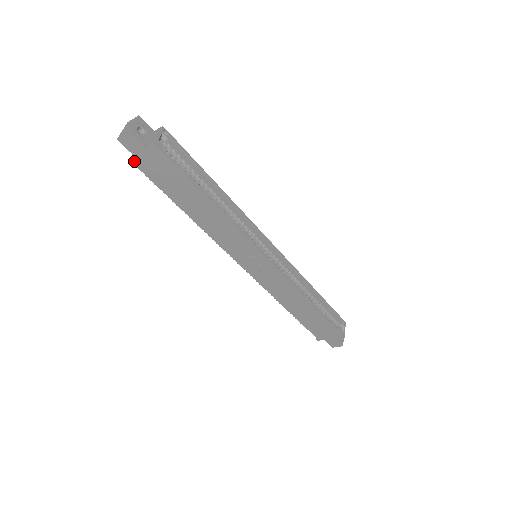
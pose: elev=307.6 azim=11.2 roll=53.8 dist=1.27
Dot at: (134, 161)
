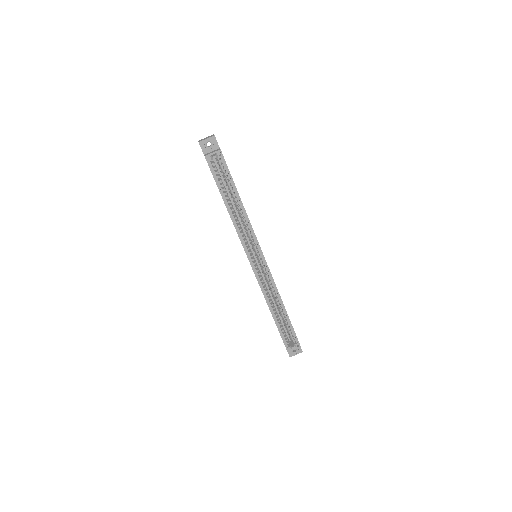
Dot at: occluded
